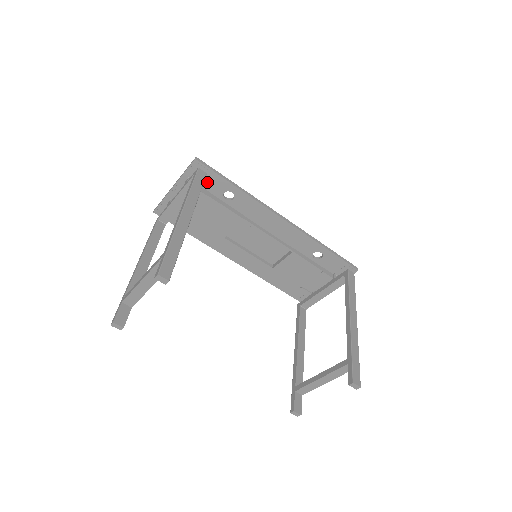
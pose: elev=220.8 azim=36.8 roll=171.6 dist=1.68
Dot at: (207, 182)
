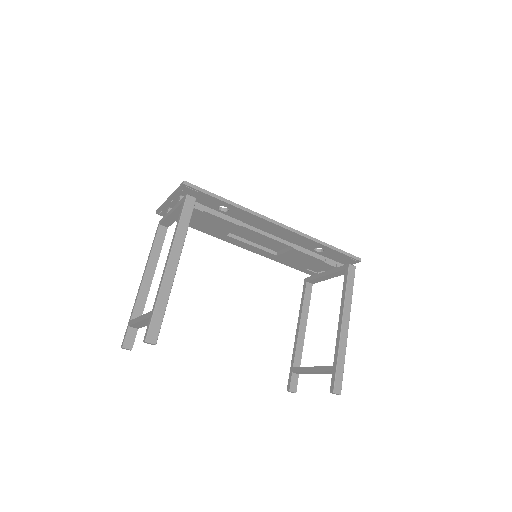
Dot at: (200, 199)
